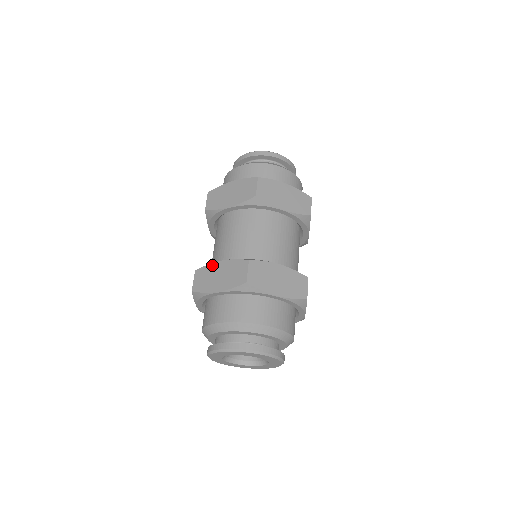
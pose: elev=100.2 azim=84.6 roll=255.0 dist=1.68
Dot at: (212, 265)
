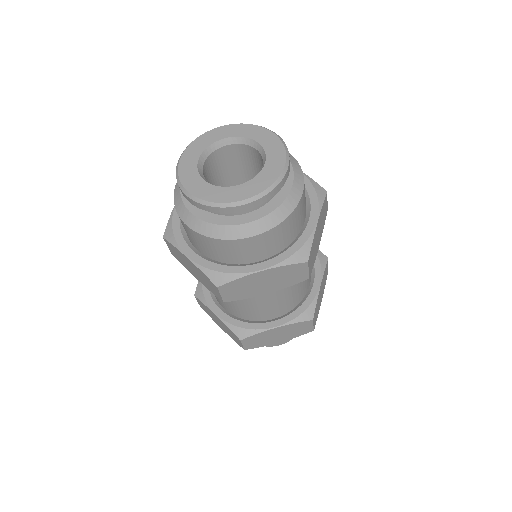
Dot at: occluded
